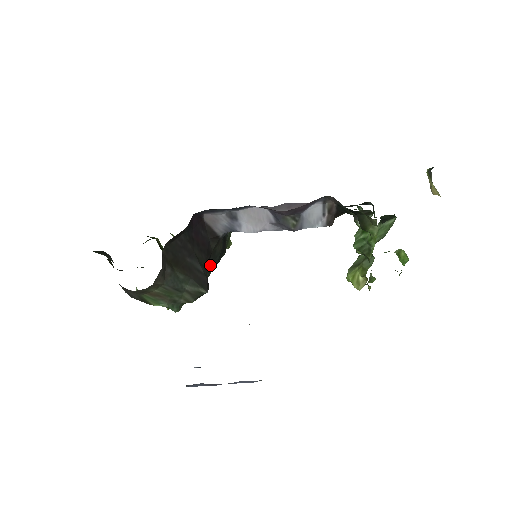
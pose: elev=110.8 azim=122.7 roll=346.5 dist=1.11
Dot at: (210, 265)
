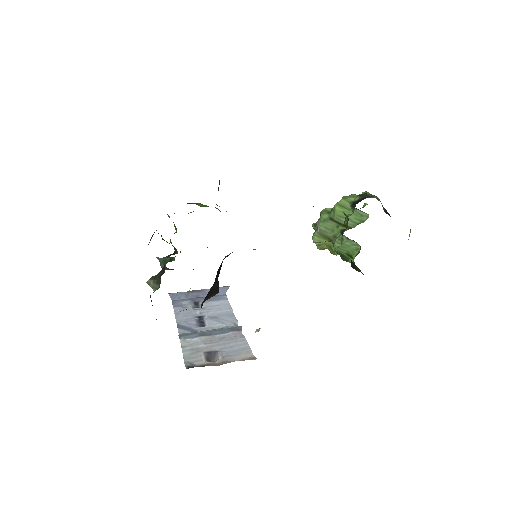
Dot at: occluded
